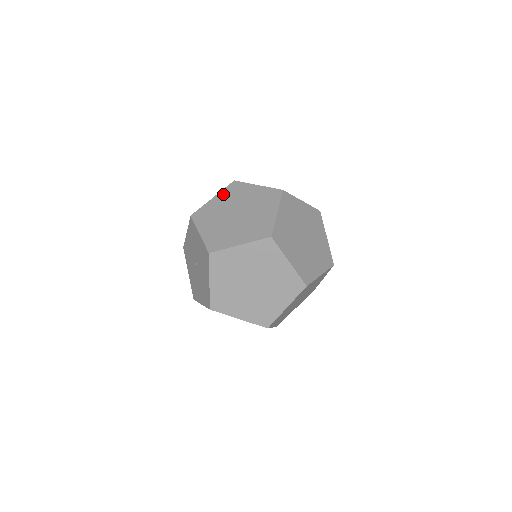
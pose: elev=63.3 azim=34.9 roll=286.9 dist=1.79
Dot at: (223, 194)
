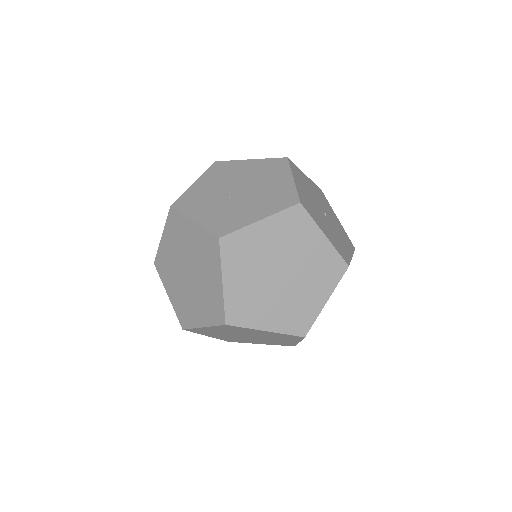
Dot at: (168, 232)
